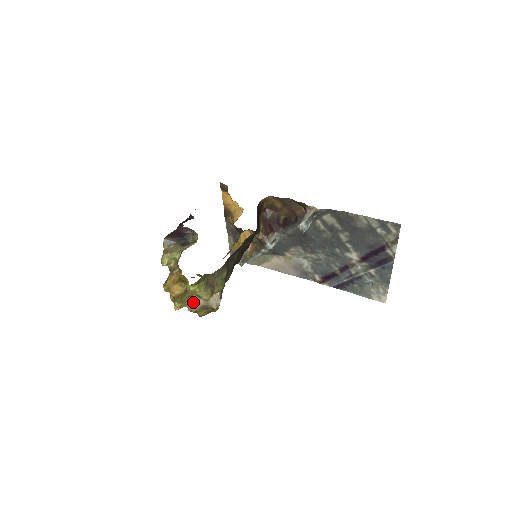
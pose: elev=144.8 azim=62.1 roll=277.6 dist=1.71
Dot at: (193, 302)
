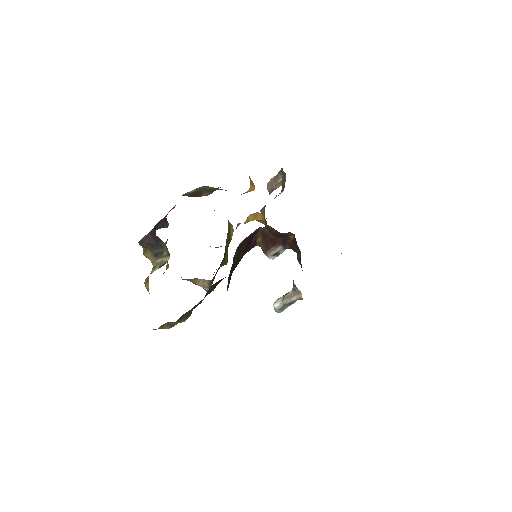
Dot at: occluded
